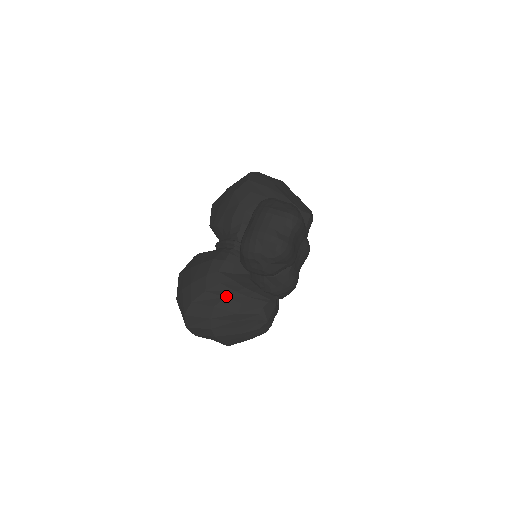
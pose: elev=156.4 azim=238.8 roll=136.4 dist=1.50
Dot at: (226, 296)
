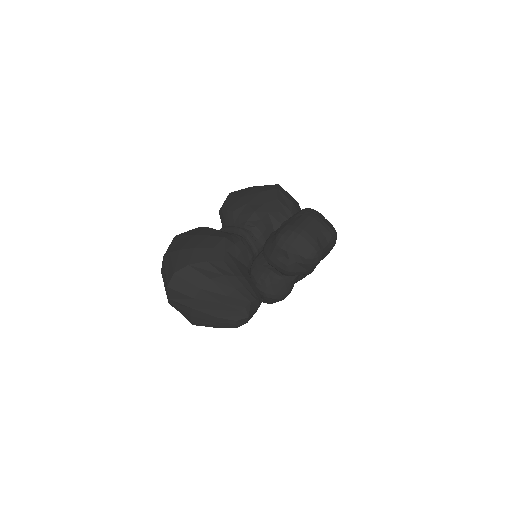
Dot at: (225, 275)
